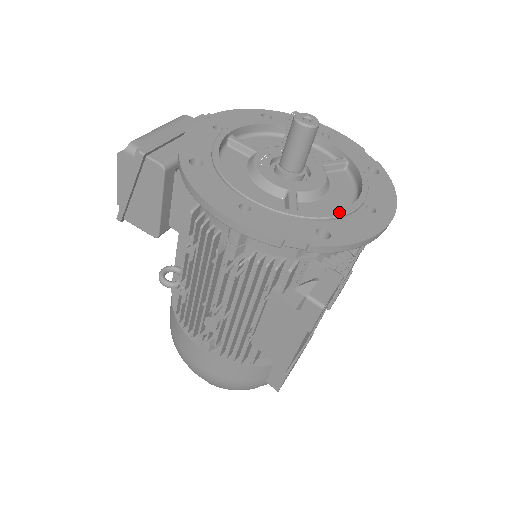
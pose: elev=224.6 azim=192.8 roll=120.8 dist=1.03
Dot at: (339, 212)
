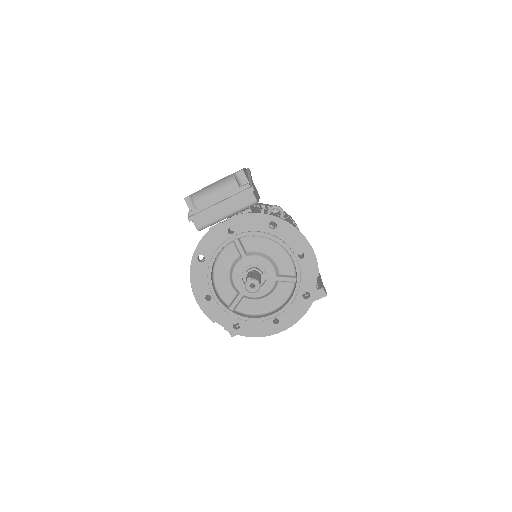
Dot at: (253, 319)
